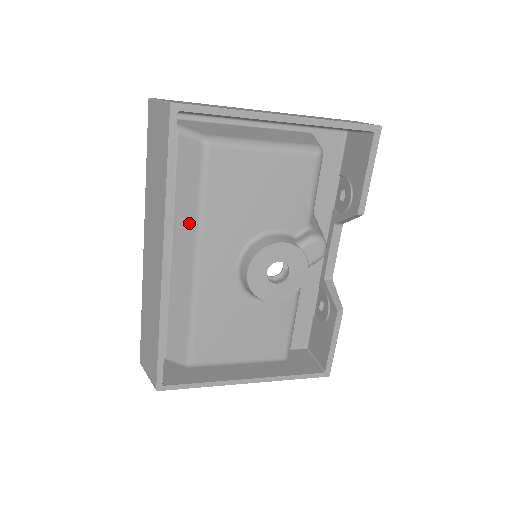
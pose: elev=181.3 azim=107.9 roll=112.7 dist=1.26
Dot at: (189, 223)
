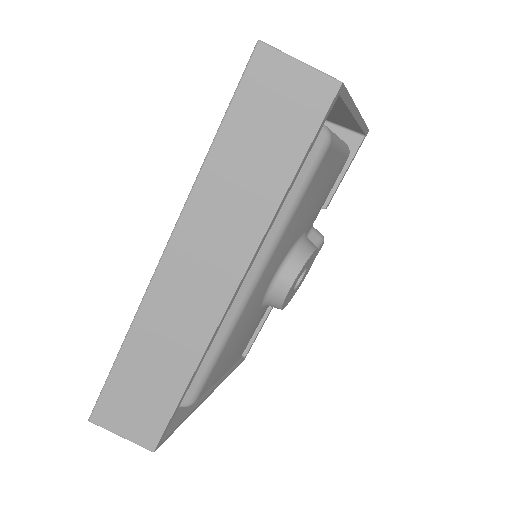
Dot at: occluded
